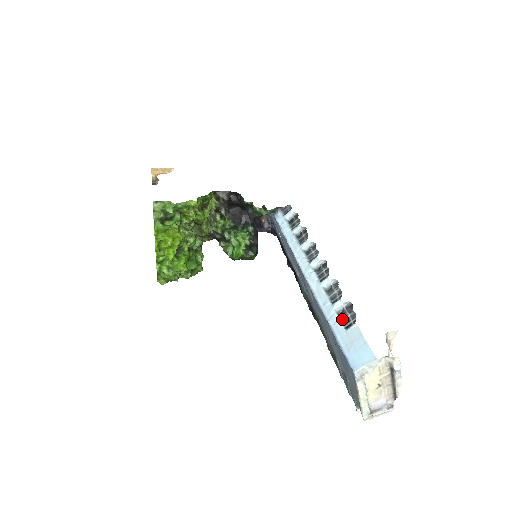
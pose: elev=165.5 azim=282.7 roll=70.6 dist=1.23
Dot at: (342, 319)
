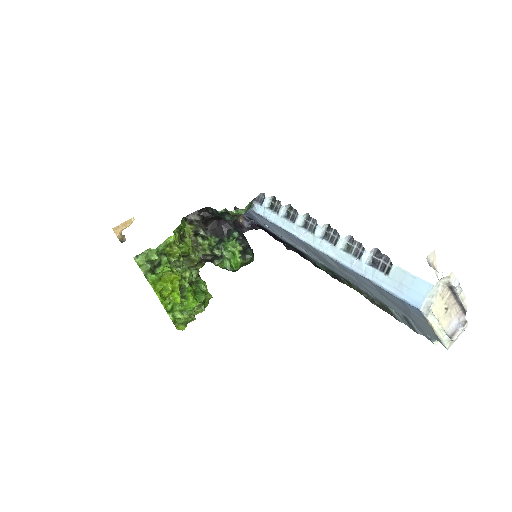
Dot at: (377, 268)
